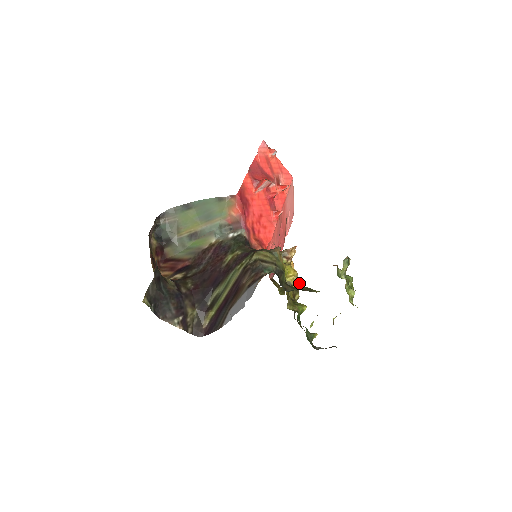
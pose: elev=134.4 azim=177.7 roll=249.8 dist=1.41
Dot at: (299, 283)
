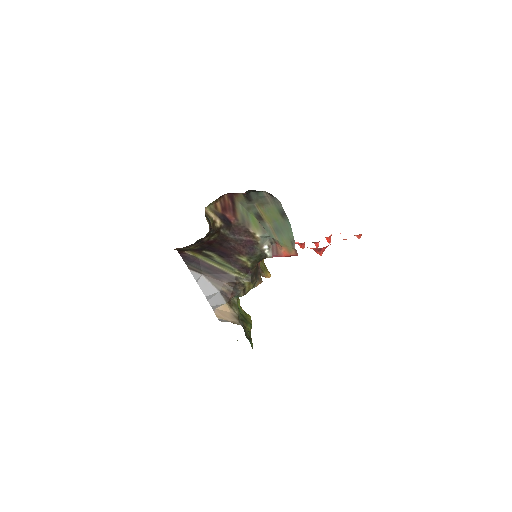
Dot at: occluded
